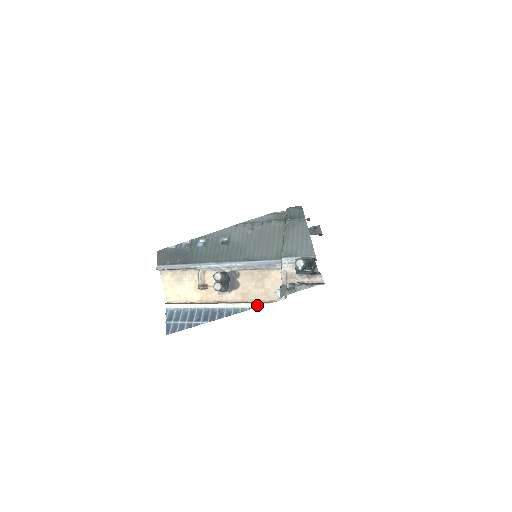
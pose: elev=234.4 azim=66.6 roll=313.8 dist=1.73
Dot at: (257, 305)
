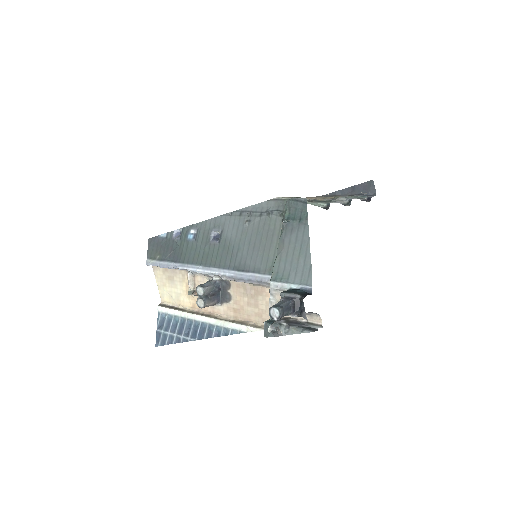
Dot at: (248, 329)
